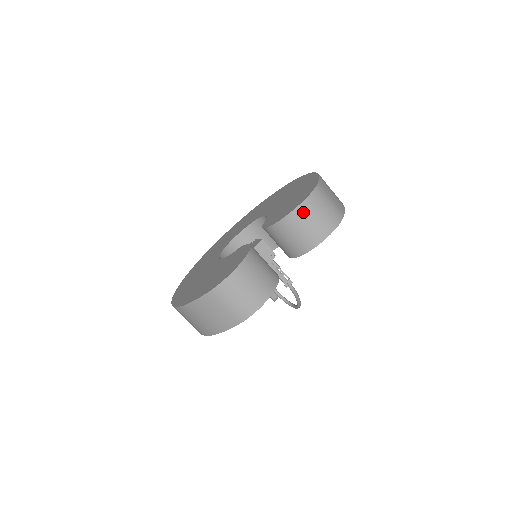
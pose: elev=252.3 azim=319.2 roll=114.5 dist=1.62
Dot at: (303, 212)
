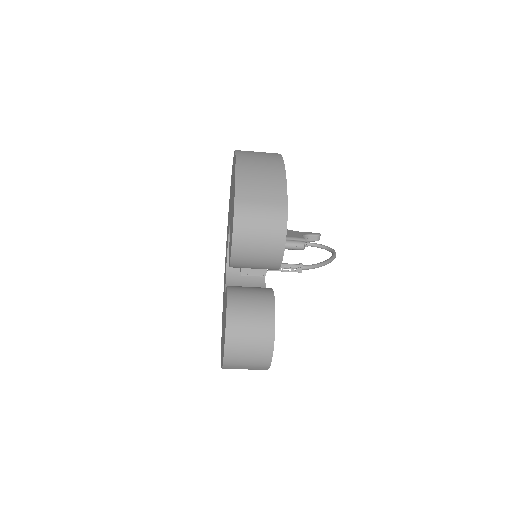
Dot at: (241, 247)
